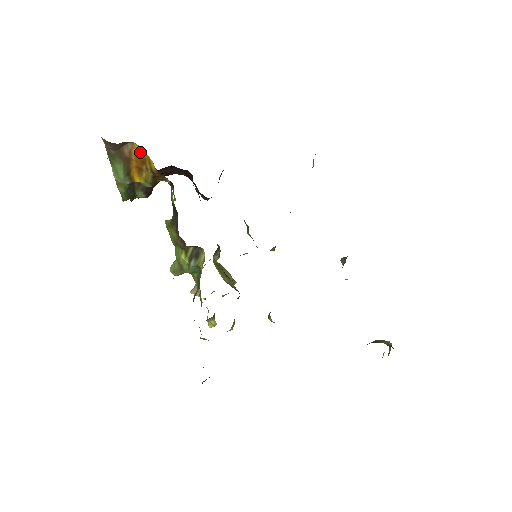
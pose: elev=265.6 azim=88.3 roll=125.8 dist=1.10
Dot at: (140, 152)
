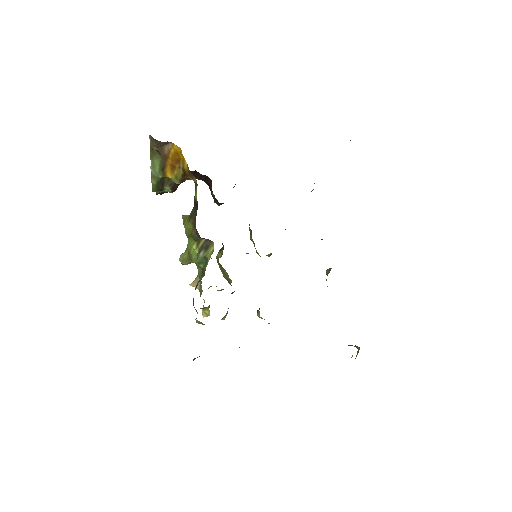
Dot at: (177, 152)
